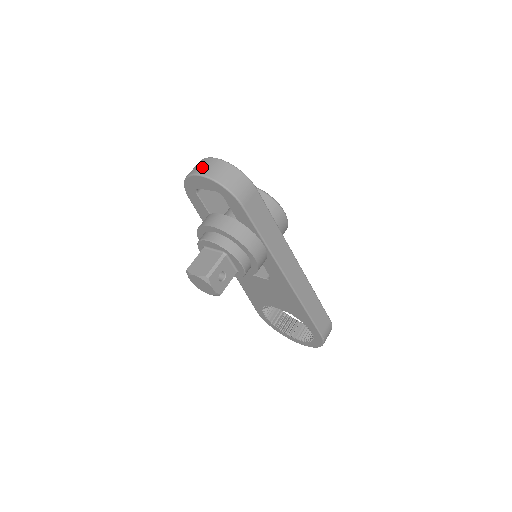
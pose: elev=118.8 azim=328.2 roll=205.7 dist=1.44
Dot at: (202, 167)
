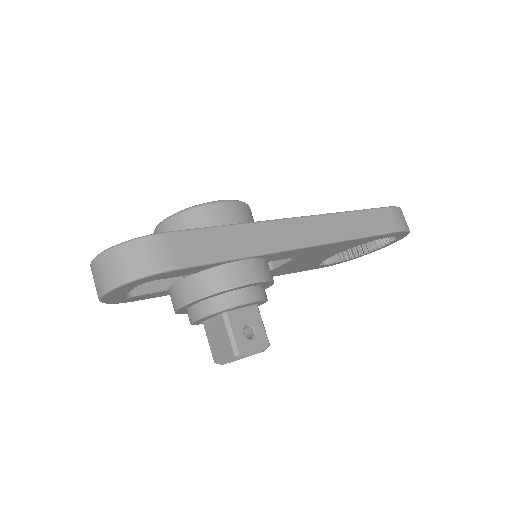
Dot at: (96, 282)
